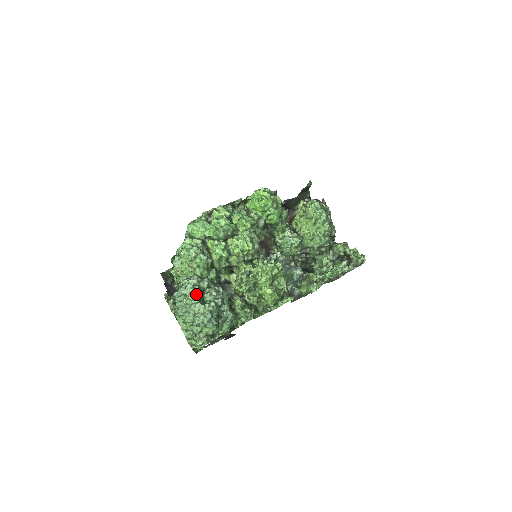
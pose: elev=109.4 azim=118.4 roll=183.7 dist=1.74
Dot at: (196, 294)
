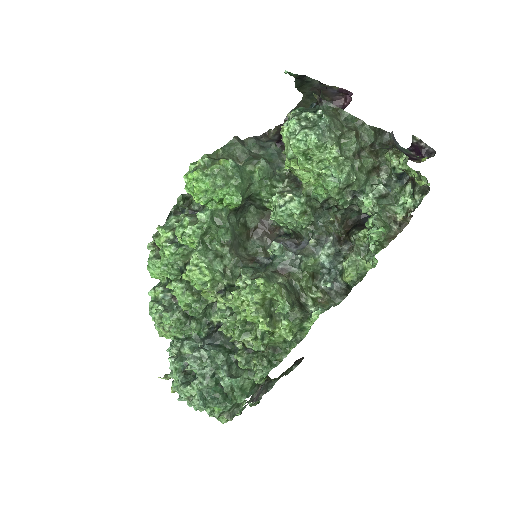
Dot at: (177, 372)
